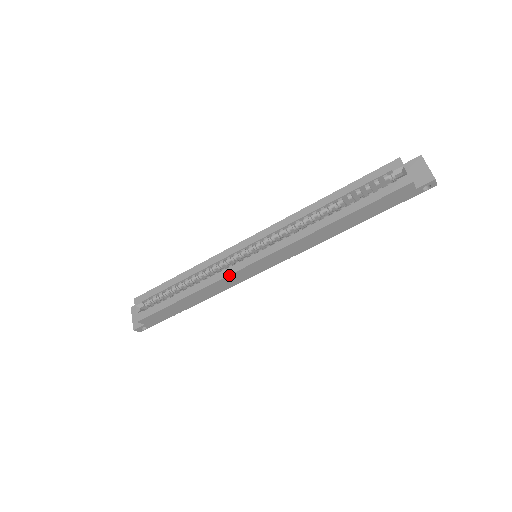
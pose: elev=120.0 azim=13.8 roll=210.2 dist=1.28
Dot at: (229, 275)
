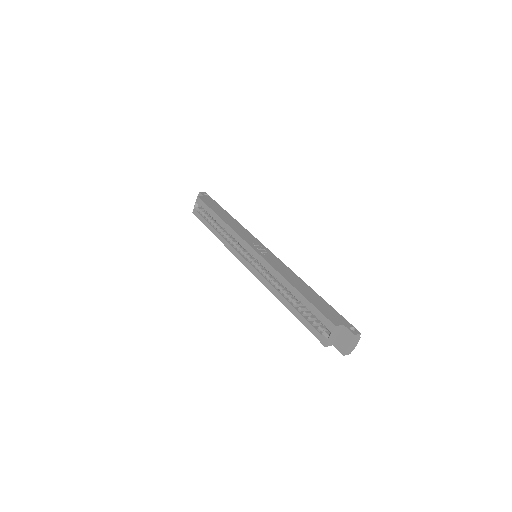
Dot at: (234, 254)
